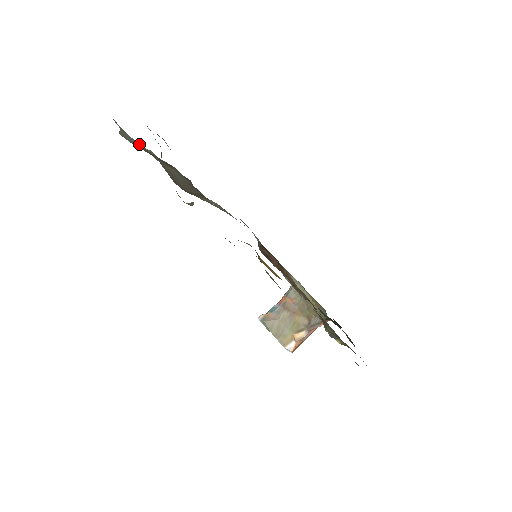
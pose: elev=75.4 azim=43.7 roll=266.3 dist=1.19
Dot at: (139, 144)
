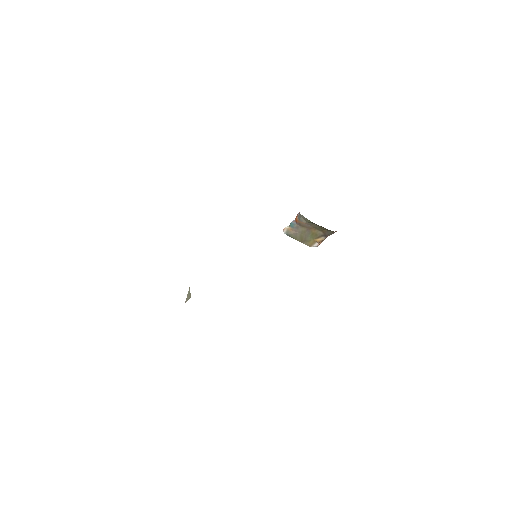
Dot at: occluded
